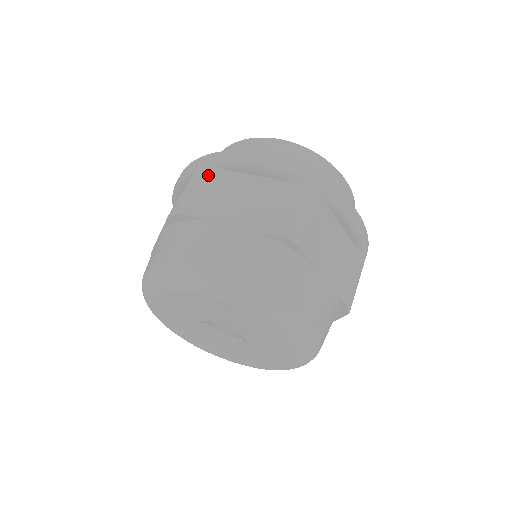
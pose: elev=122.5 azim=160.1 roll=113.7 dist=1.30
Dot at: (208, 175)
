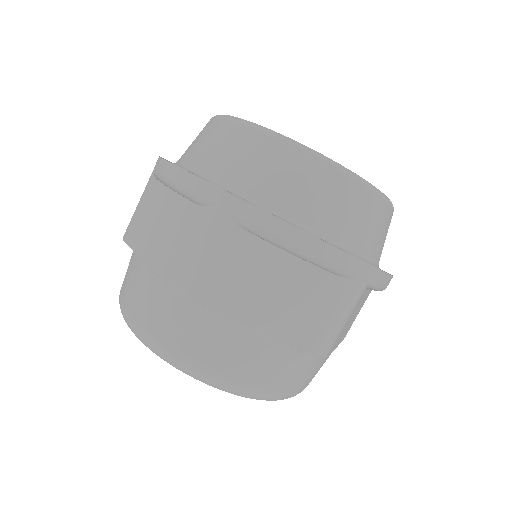
Dot at: (230, 241)
